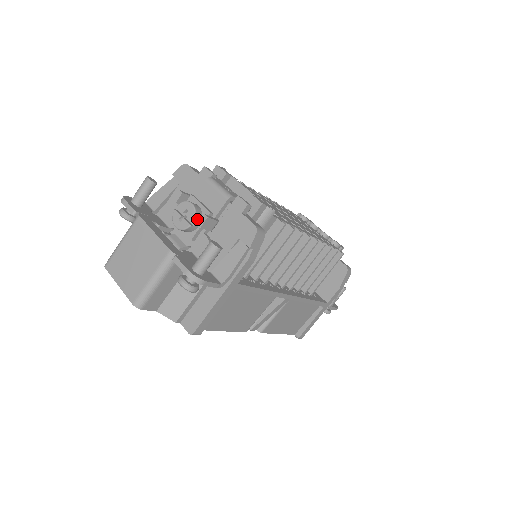
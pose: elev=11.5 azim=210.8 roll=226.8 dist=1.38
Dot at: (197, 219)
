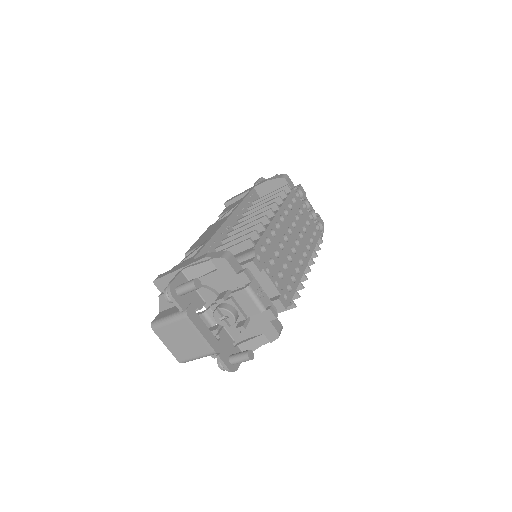
Dot at: occluded
